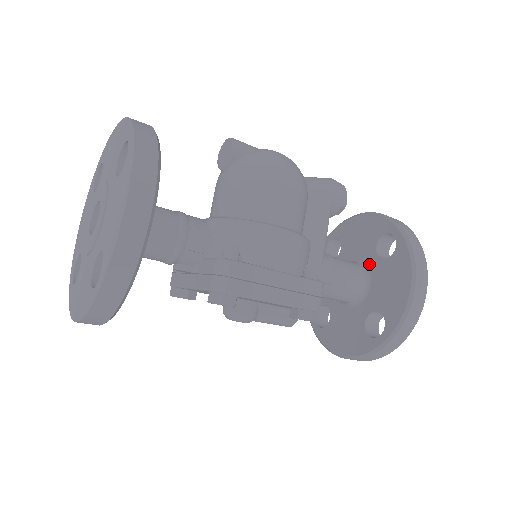
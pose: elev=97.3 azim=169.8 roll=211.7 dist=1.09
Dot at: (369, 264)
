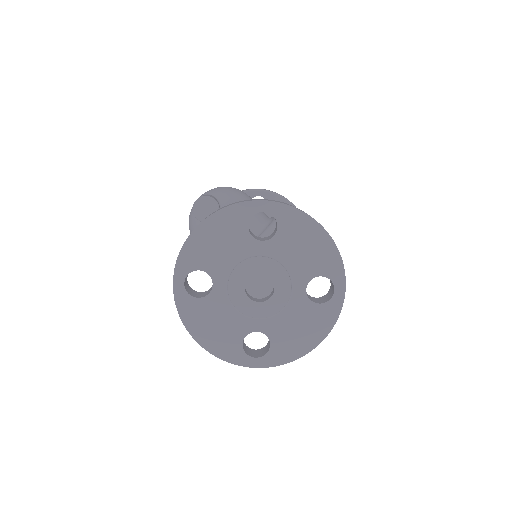
Dot at: occluded
